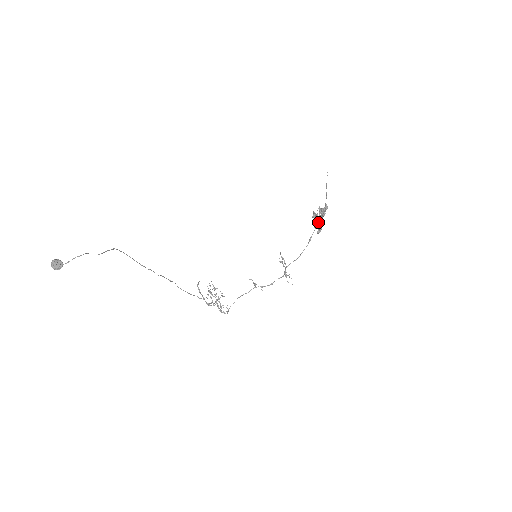
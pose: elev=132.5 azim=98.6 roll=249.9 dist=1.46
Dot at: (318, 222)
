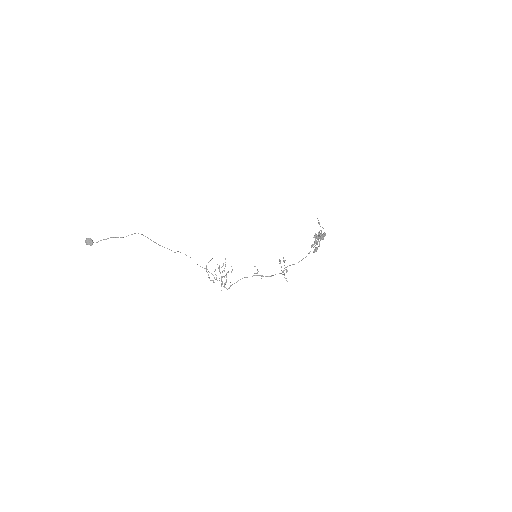
Dot at: occluded
